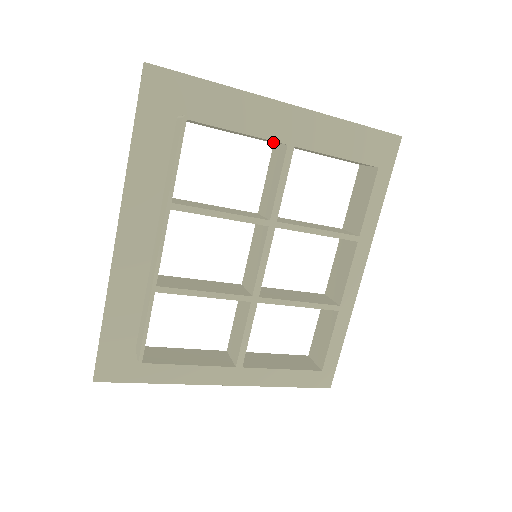
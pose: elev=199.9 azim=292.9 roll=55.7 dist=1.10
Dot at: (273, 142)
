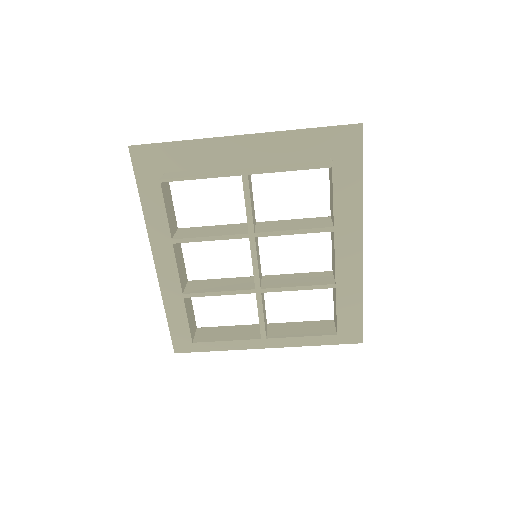
Dot at: occluded
